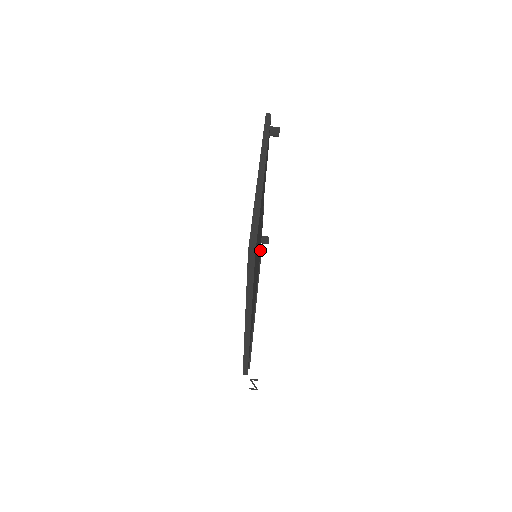
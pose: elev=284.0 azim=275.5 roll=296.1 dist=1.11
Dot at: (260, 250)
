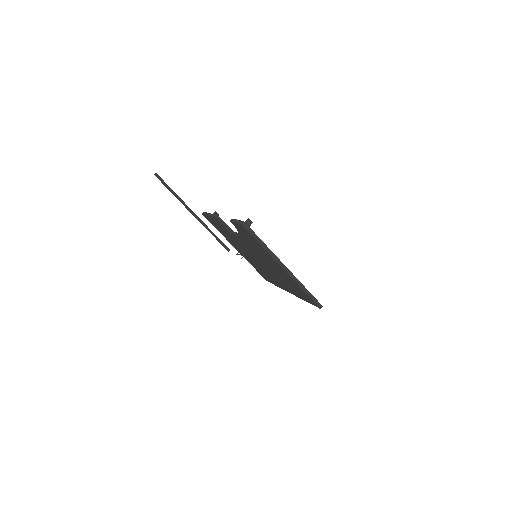
Dot at: occluded
